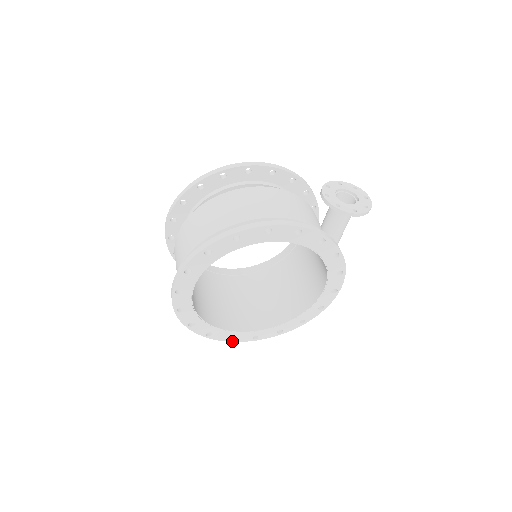
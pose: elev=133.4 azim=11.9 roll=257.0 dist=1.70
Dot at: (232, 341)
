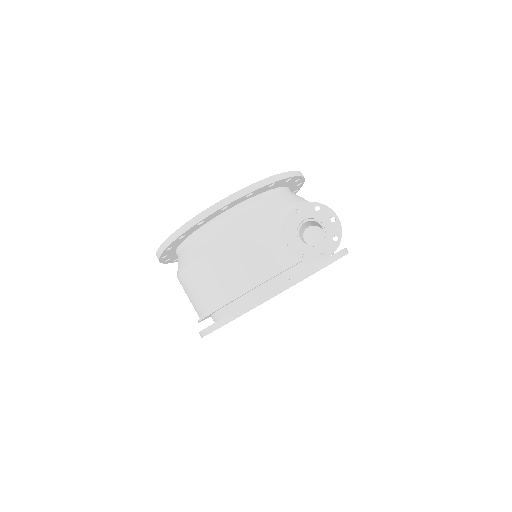
Dot at: occluded
